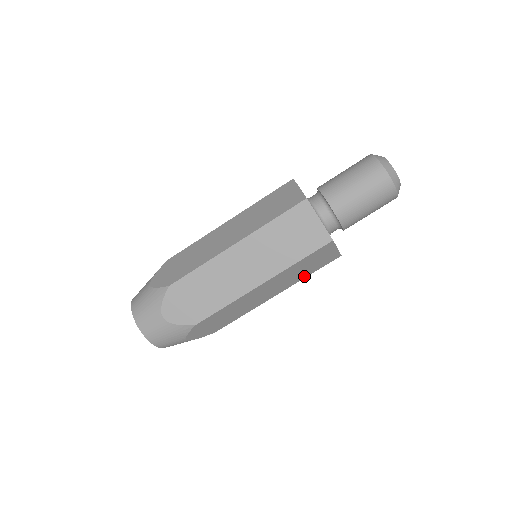
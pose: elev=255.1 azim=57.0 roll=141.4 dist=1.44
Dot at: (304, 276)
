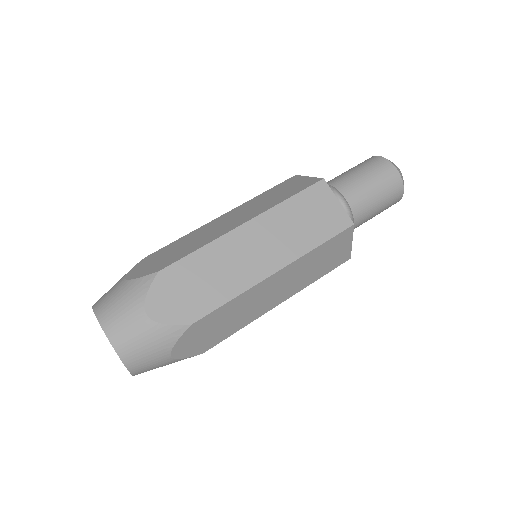
Dot at: (310, 245)
